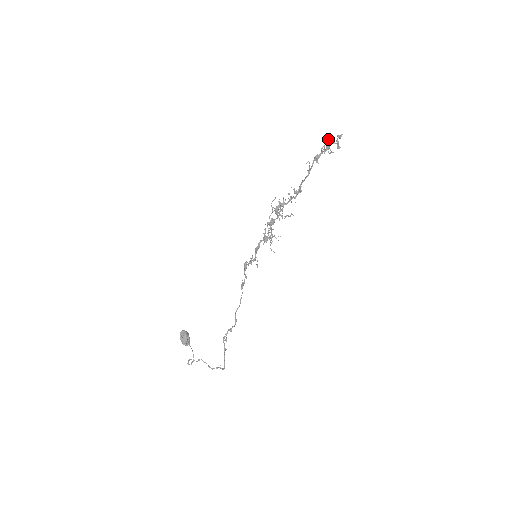
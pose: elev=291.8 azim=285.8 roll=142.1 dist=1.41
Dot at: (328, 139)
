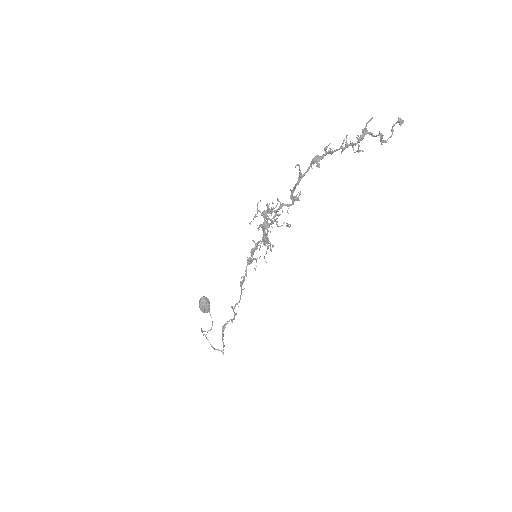
Dot at: (365, 127)
